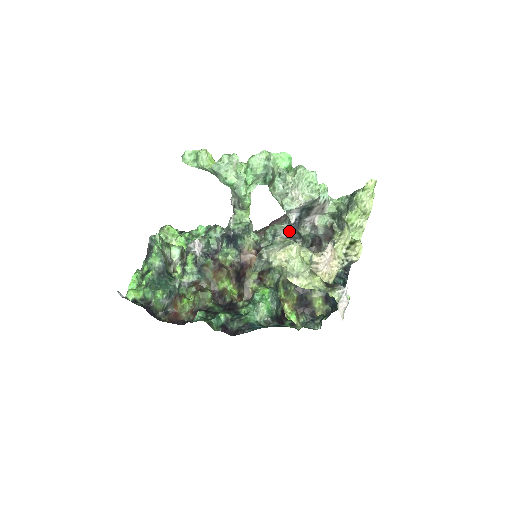
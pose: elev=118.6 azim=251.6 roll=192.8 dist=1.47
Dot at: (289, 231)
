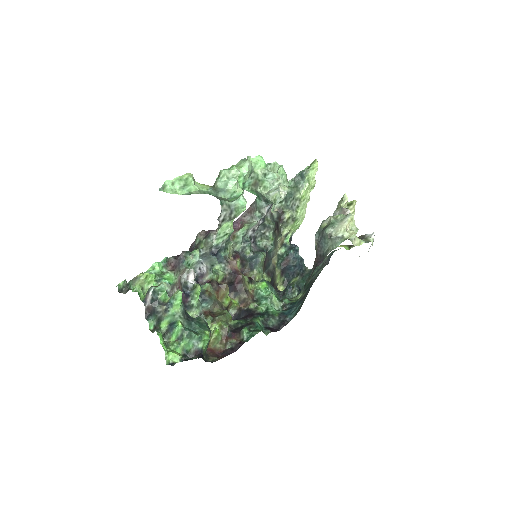
Dot at: (258, 226)
